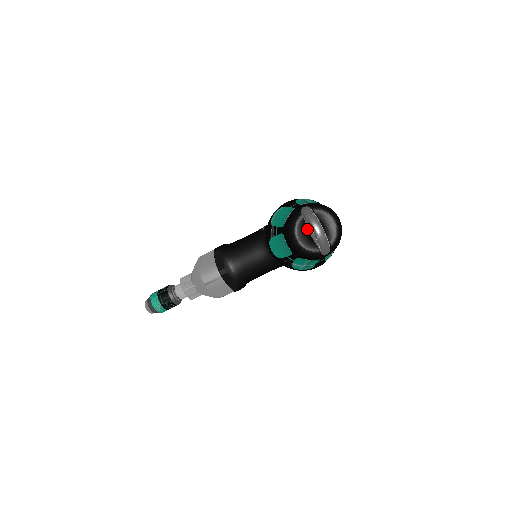
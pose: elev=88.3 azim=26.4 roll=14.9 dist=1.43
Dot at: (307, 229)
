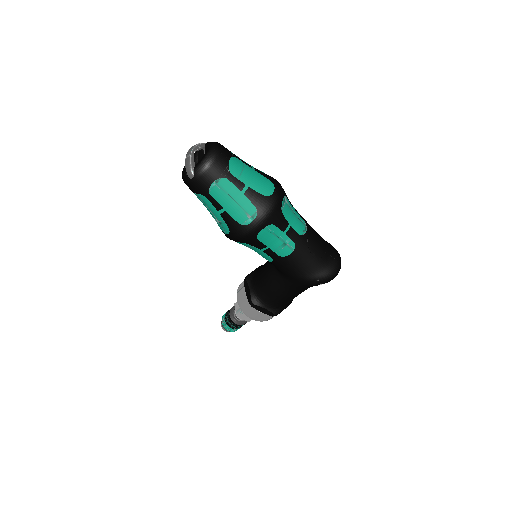
Dot at: (197, 161)
